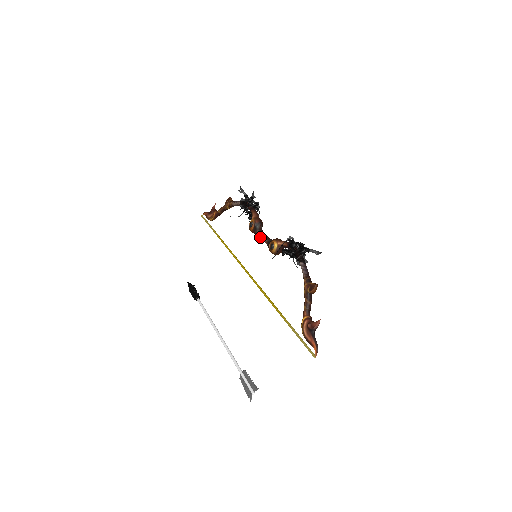
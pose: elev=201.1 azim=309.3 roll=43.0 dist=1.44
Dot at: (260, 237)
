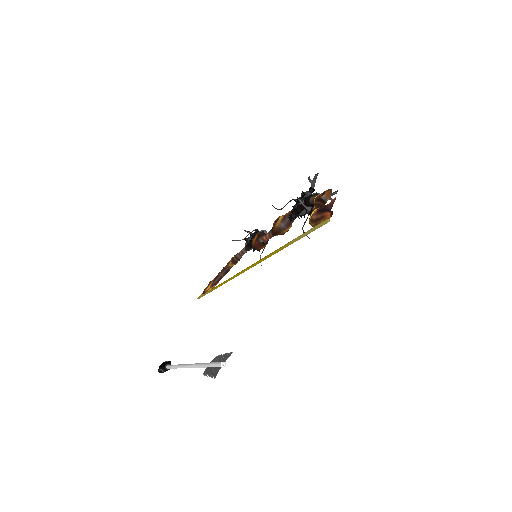
Dot at: (263, 237)
